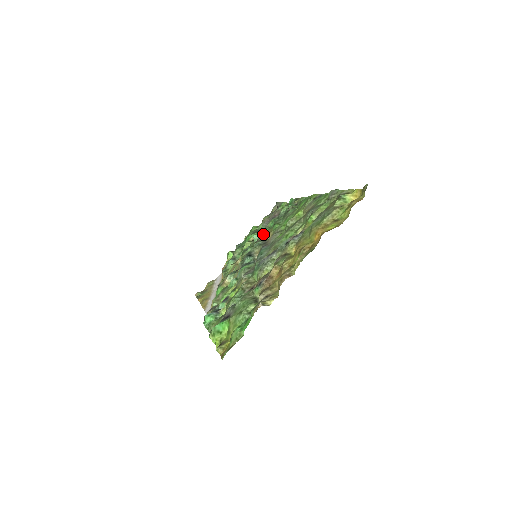
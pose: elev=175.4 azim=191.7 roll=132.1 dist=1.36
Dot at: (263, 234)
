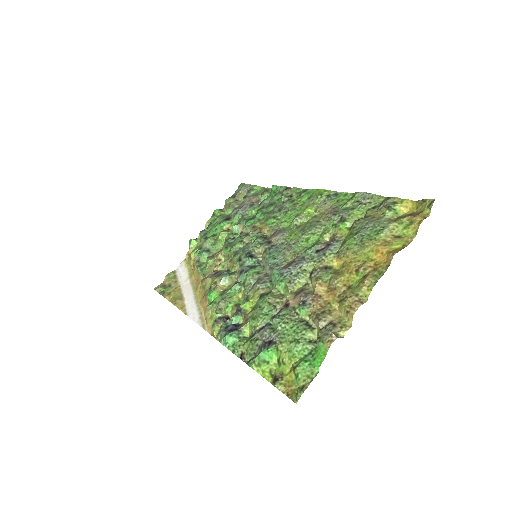
Dot at: (250, 226)
